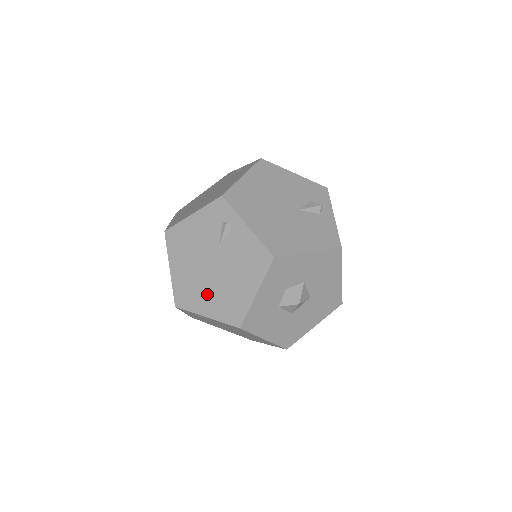
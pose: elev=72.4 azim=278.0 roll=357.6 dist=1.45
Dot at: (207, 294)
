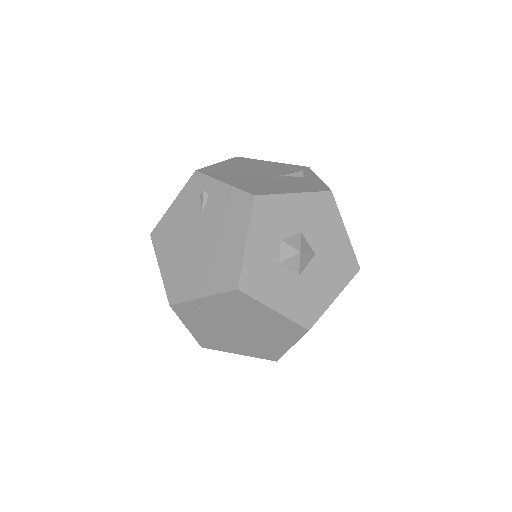
Dot at: (198, 272)
